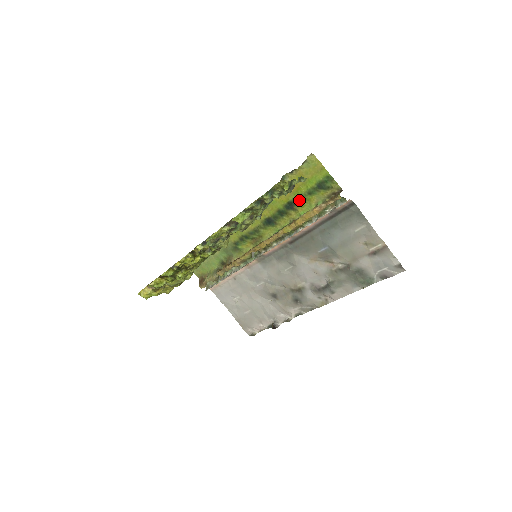
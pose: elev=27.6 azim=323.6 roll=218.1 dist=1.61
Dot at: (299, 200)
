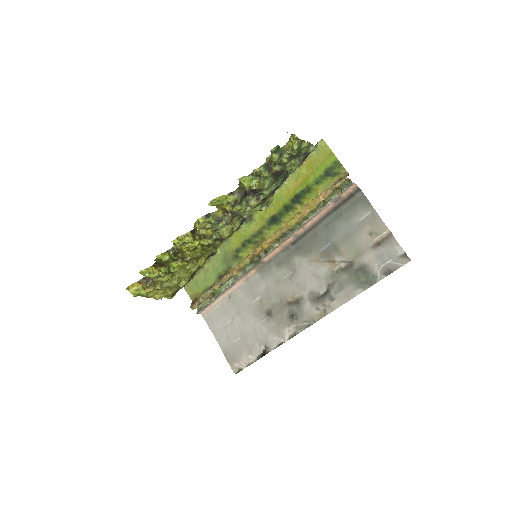
Dot at: (306, 191)
